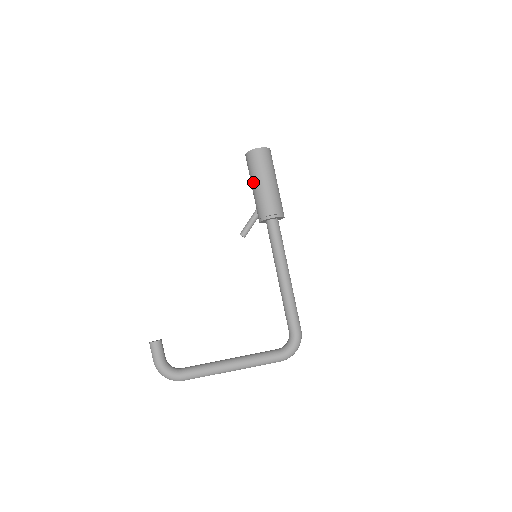
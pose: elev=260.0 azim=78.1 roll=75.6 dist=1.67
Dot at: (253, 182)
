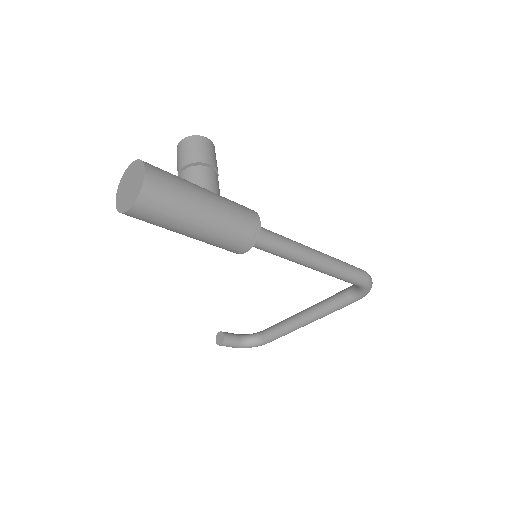
Dot at: occluded
